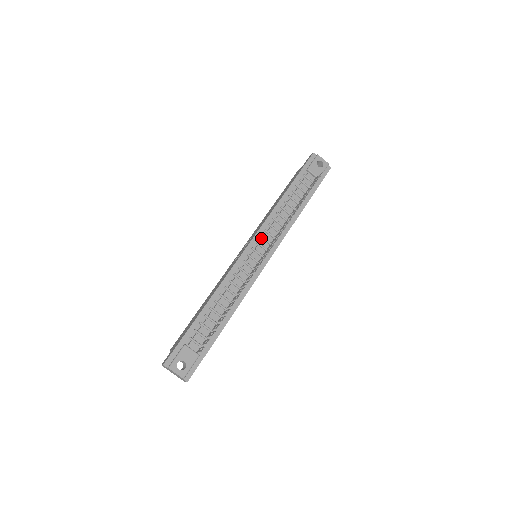
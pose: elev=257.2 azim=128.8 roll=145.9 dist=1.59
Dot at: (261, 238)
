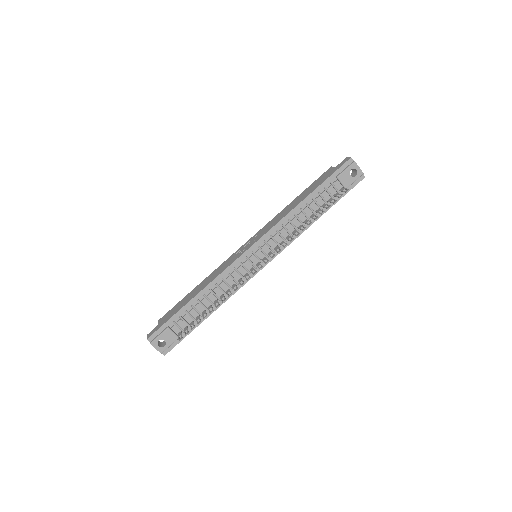
Dot at: (264, 243)
